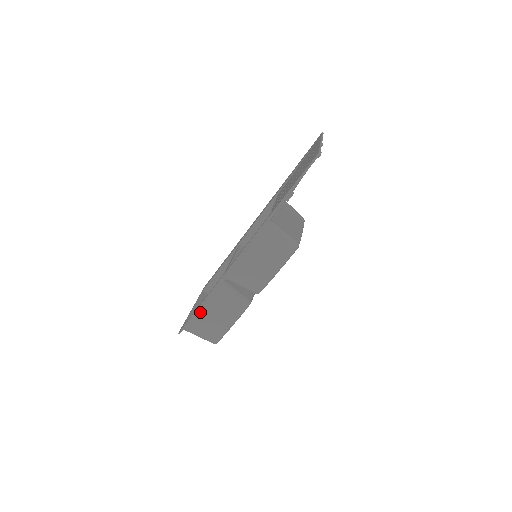
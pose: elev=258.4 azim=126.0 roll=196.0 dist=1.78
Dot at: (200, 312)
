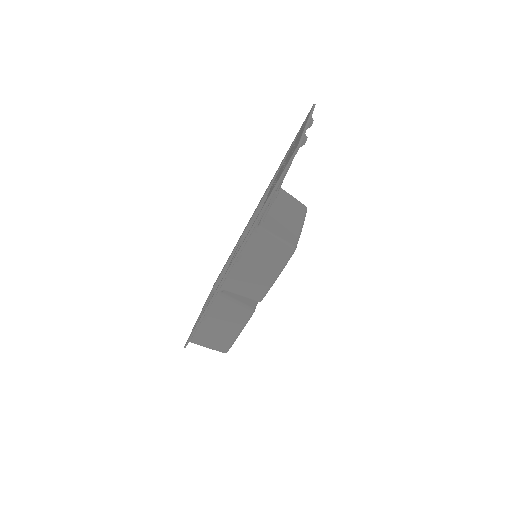
Dot at: (202, 324)
